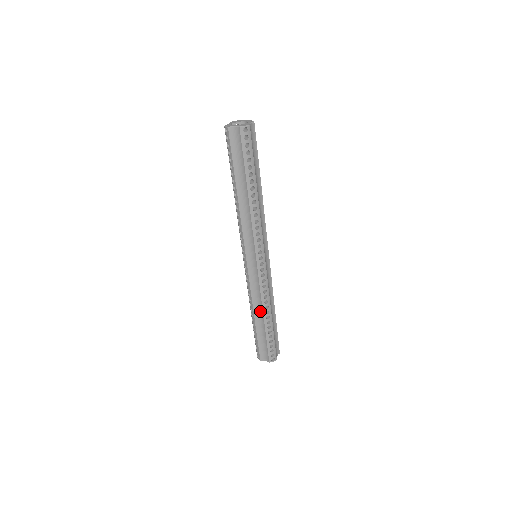
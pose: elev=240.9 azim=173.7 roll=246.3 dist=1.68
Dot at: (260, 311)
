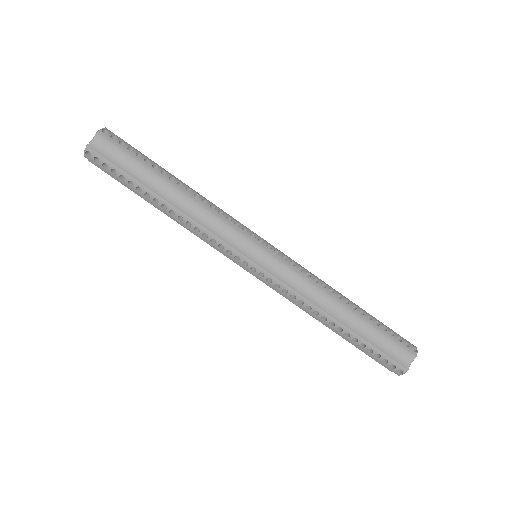
Dot at: occluded
